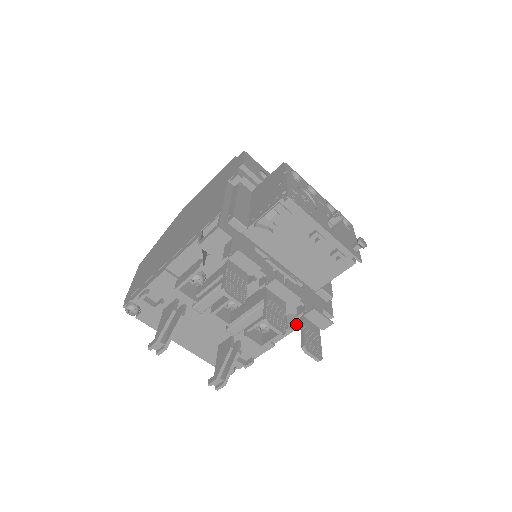
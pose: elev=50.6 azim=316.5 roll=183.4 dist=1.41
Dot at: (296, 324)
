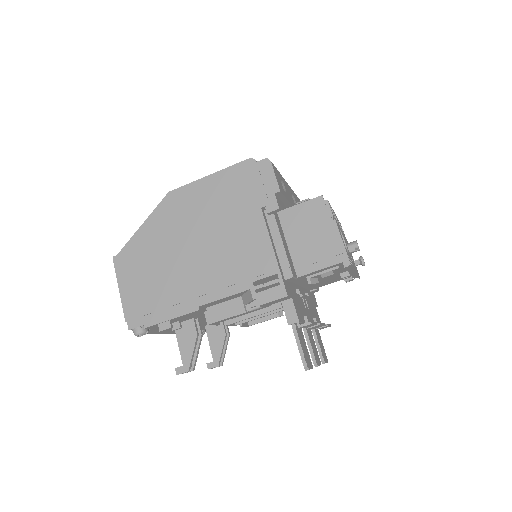
Dot at: (283, 310)
